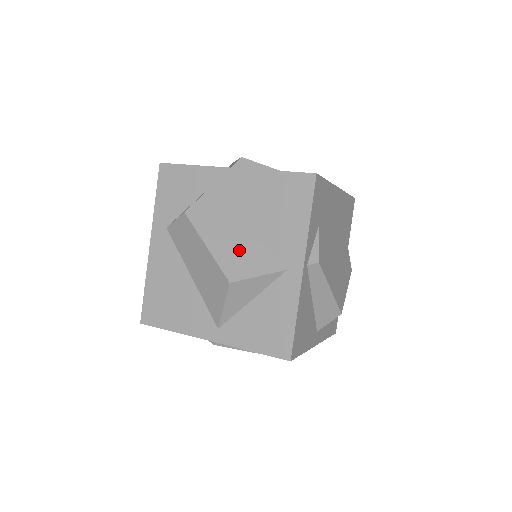
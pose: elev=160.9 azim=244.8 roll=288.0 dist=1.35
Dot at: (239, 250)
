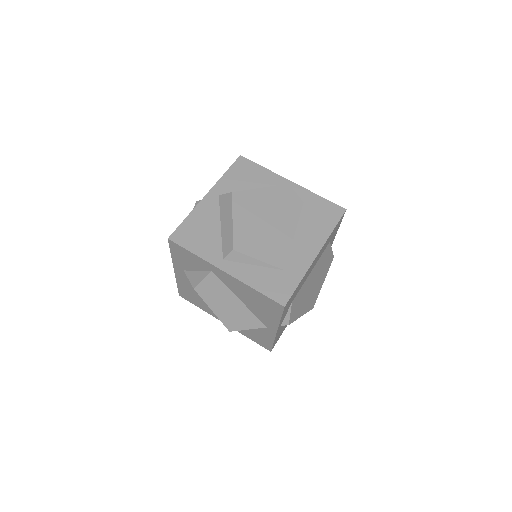
Dot at: (234, 315)
